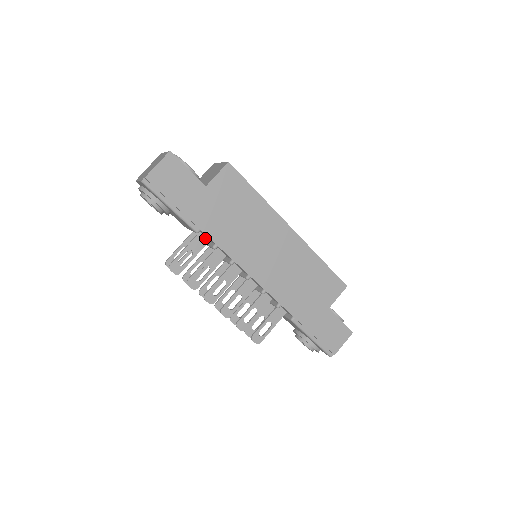
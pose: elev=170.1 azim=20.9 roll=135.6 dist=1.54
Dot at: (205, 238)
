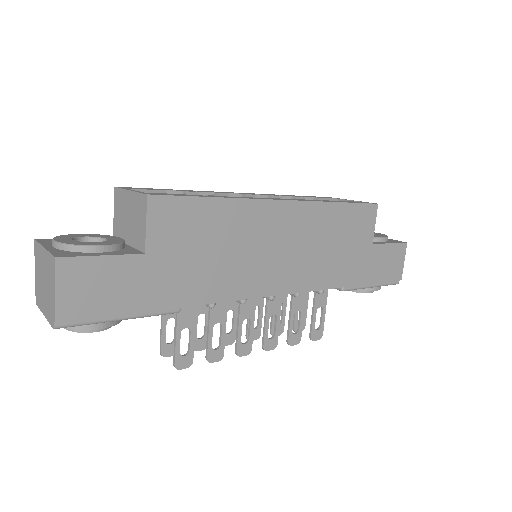
Dot at: occluded
